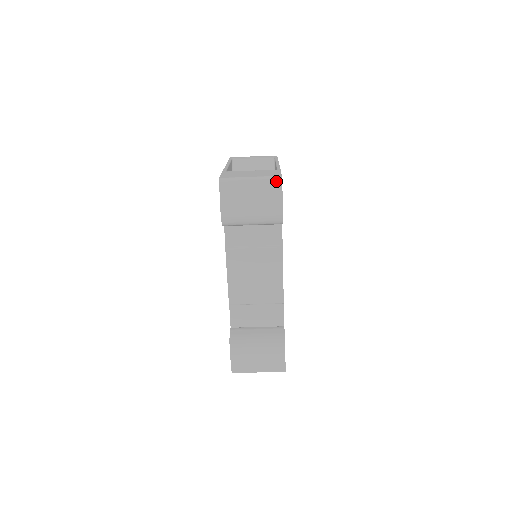
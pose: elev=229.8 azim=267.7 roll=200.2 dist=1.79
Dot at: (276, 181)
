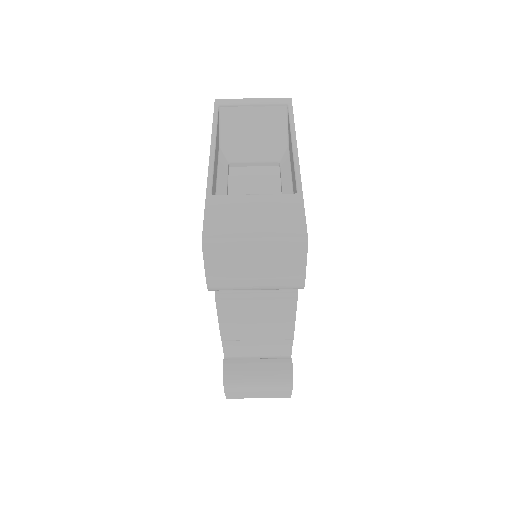
Dot at: (298, 247)
